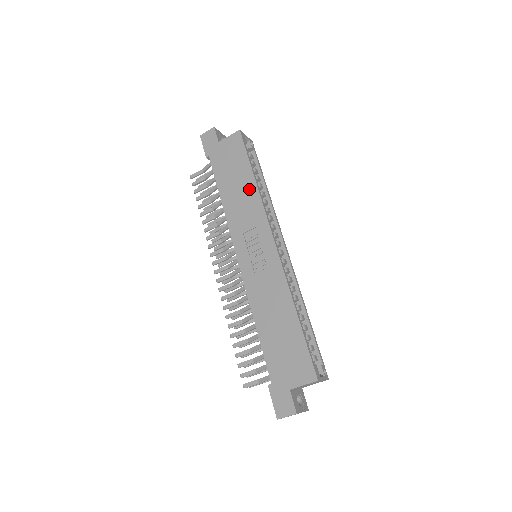
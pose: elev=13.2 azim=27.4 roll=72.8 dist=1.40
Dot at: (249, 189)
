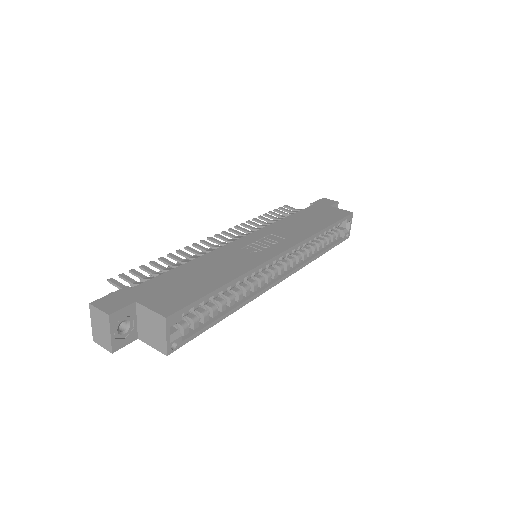
Dot at: (313, 227)
